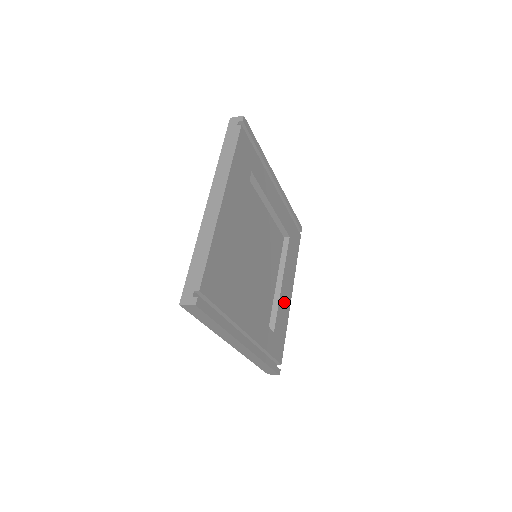
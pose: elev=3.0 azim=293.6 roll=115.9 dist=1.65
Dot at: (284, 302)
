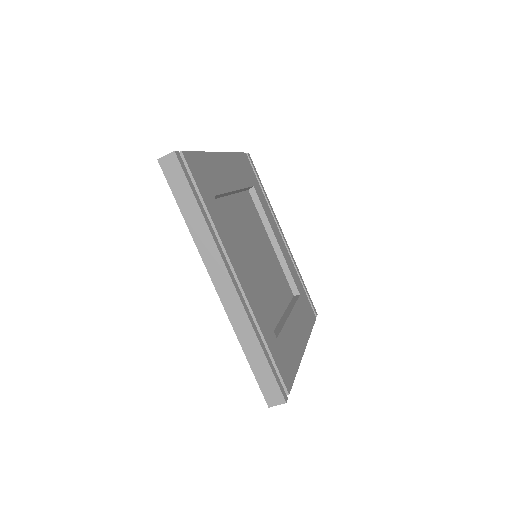
Dot at: (293, 337)
